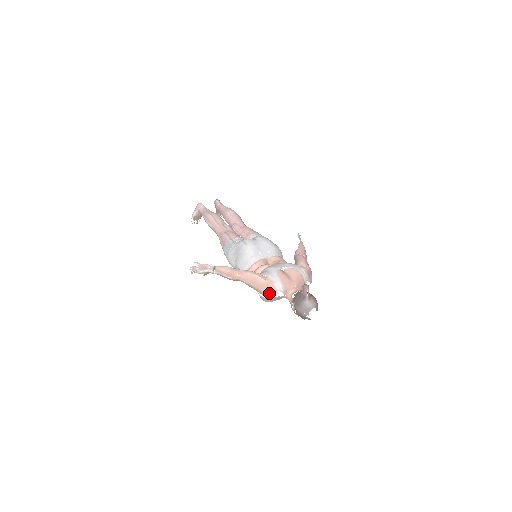
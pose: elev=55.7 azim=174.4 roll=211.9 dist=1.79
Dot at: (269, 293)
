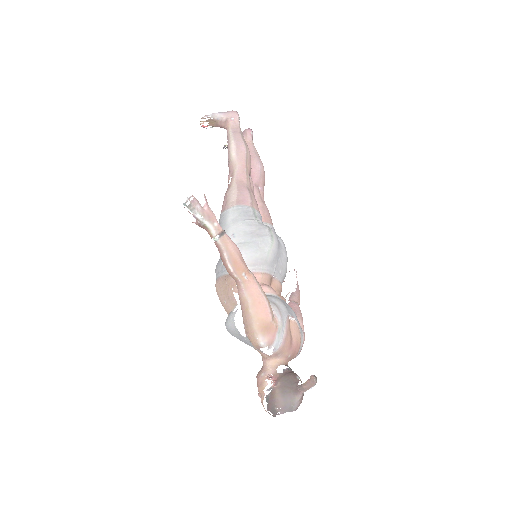
Dot at: (261, 339)
